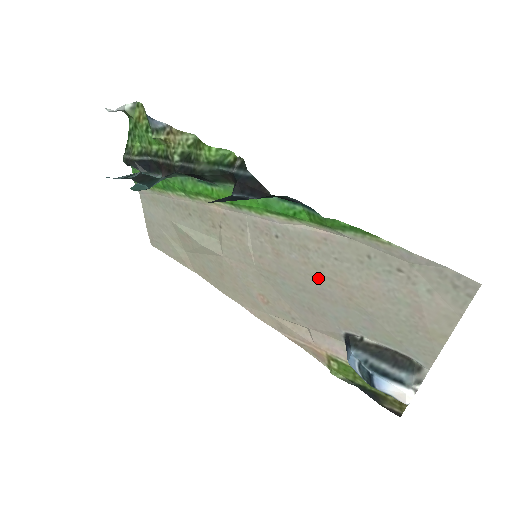
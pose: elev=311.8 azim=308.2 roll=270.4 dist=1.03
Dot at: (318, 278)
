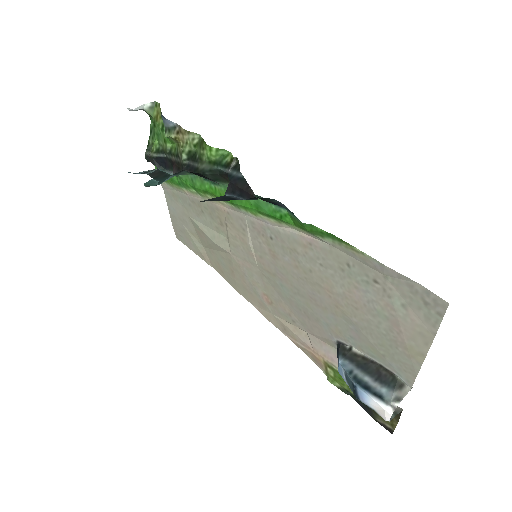
Dot at: (308, 283)
